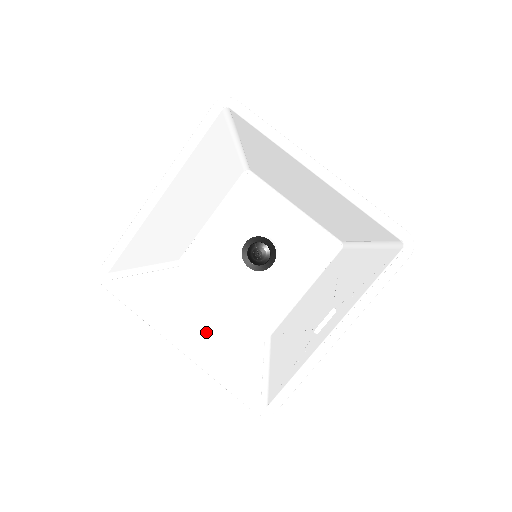
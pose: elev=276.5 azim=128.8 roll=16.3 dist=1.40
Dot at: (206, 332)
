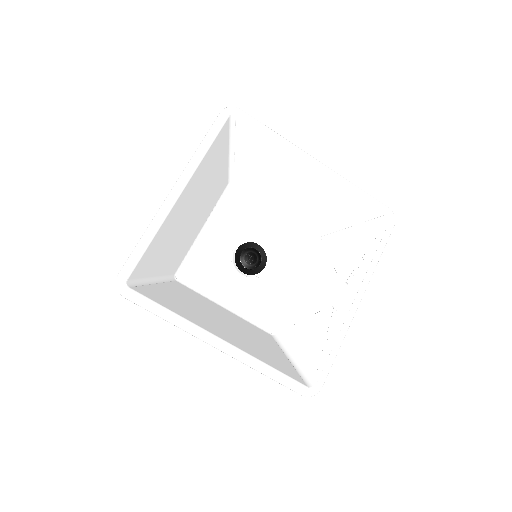
Dot at: (232, 332)
